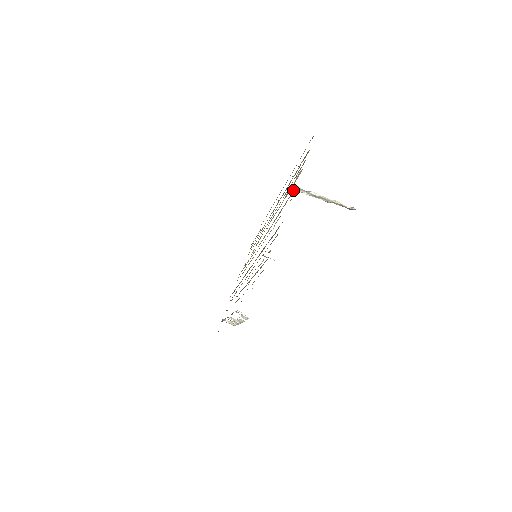
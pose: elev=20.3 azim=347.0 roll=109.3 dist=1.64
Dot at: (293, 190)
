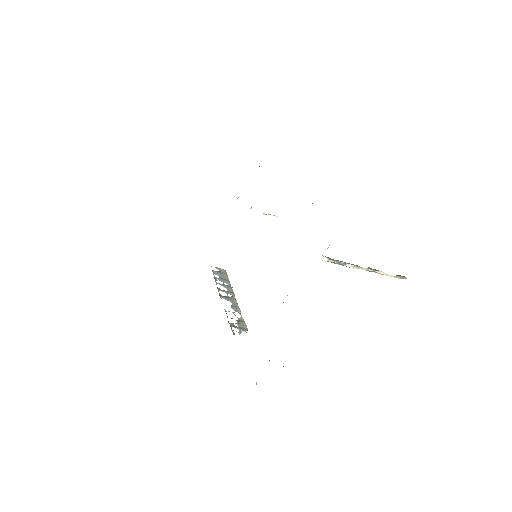
Dot at: occluded
